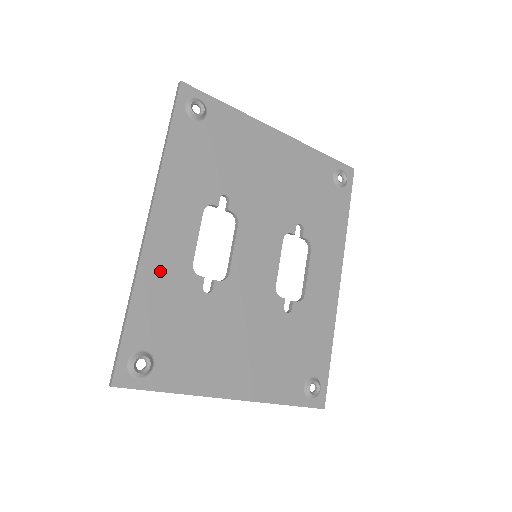
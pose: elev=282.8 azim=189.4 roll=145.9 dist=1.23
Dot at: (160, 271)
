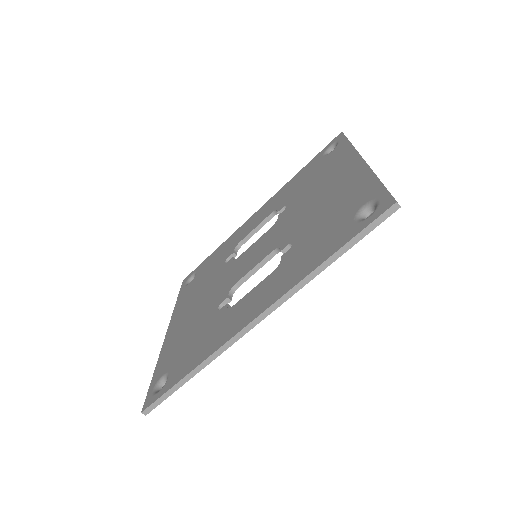
Dot at: occluded
